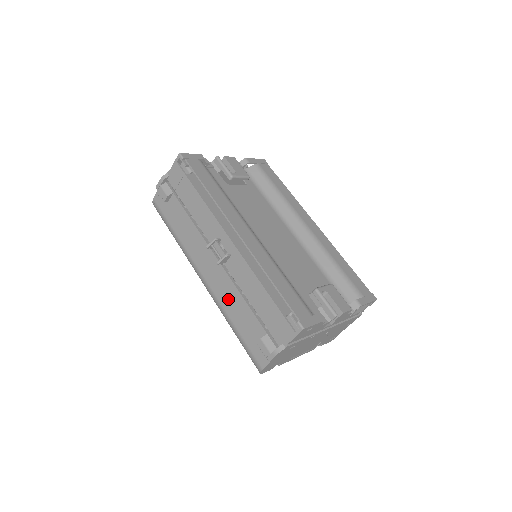
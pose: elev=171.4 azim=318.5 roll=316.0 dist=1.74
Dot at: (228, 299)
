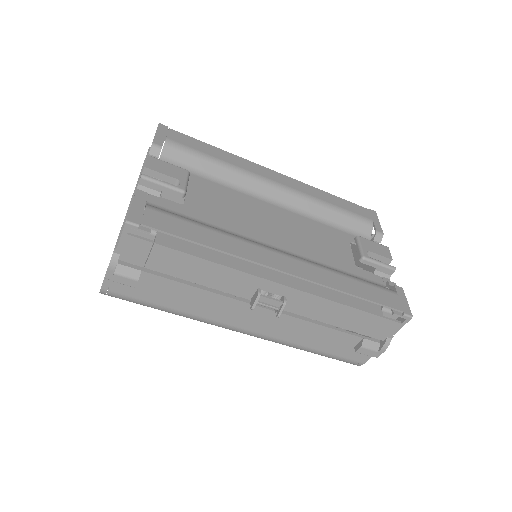
Dot at: (296, 334)
